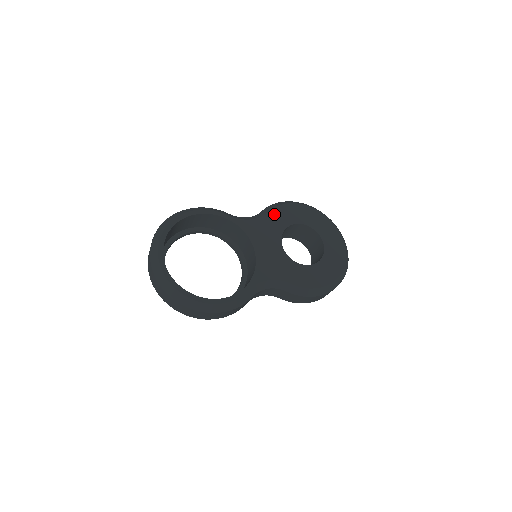
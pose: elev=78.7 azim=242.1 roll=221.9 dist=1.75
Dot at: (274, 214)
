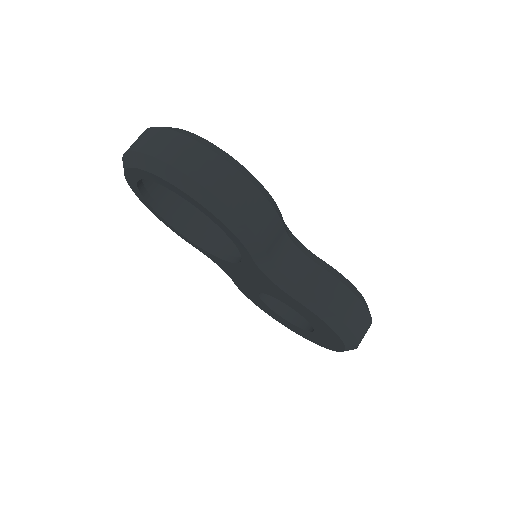
Dot at: occluded
